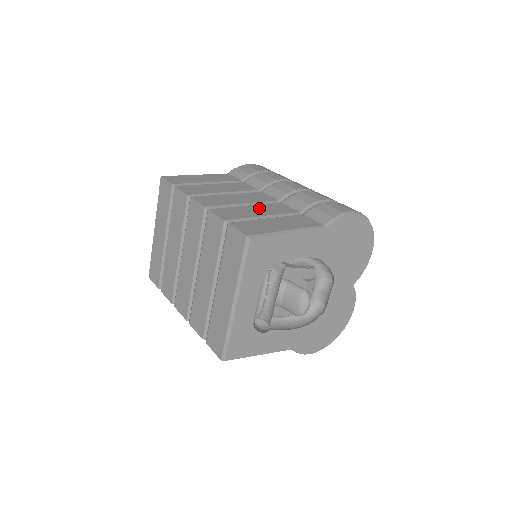
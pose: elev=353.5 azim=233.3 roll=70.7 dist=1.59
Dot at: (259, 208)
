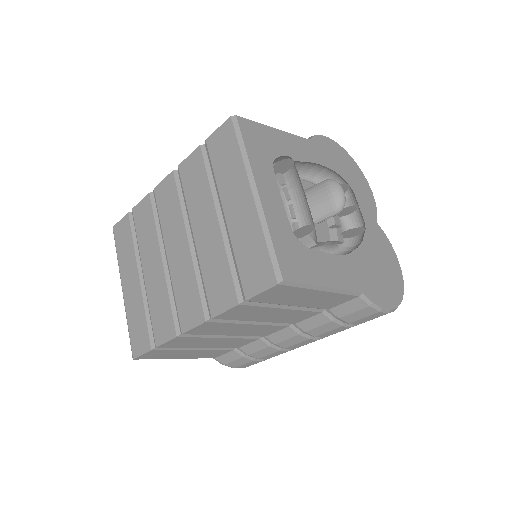
Dot at: occluded
